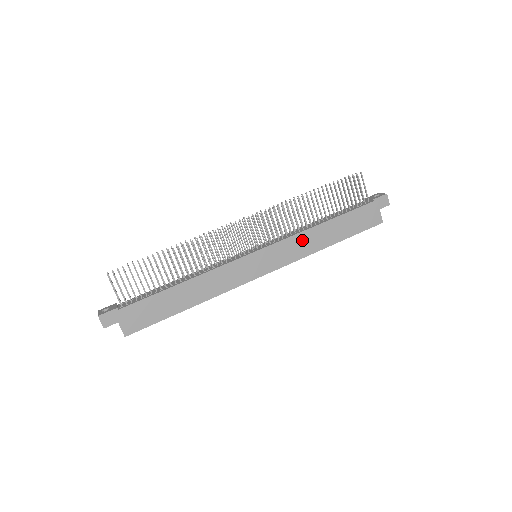
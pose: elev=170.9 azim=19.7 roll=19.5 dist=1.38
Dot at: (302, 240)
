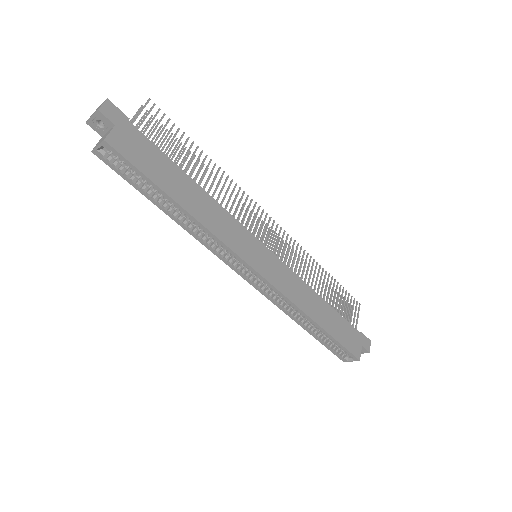
Dot at: (301, 288)
